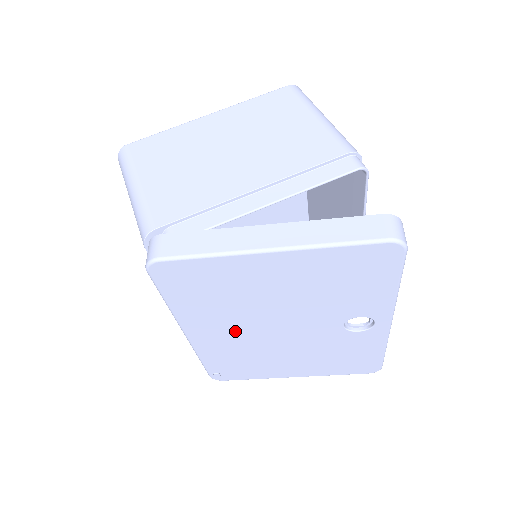
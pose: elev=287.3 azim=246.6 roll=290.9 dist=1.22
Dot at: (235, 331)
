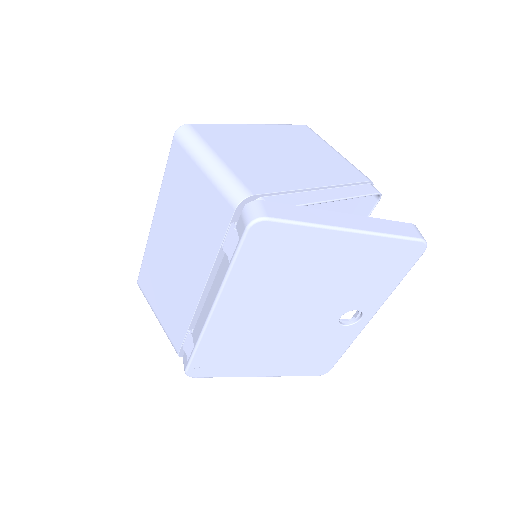
Dot at: (258, 312)
